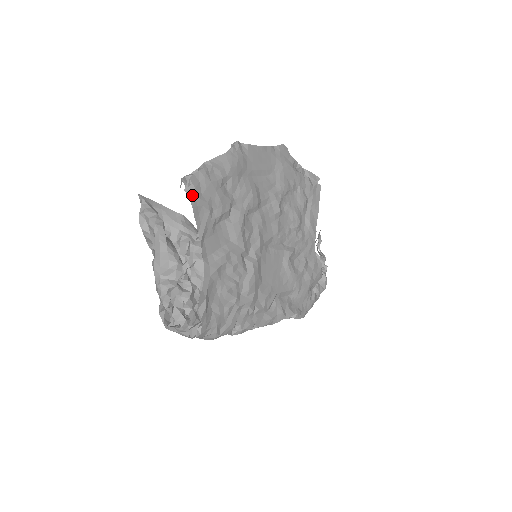
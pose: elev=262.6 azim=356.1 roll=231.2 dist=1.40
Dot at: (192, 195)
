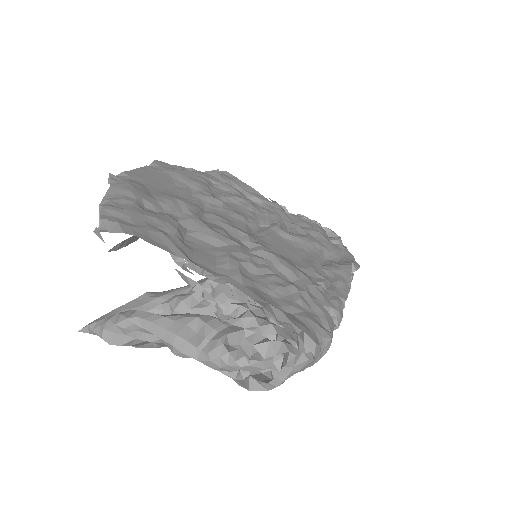
Dot at: (123, 229)
